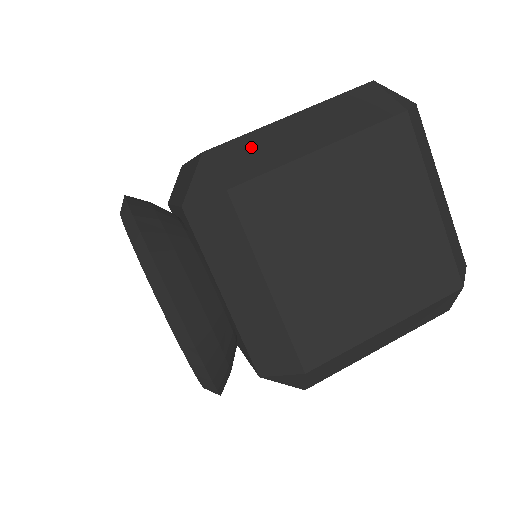
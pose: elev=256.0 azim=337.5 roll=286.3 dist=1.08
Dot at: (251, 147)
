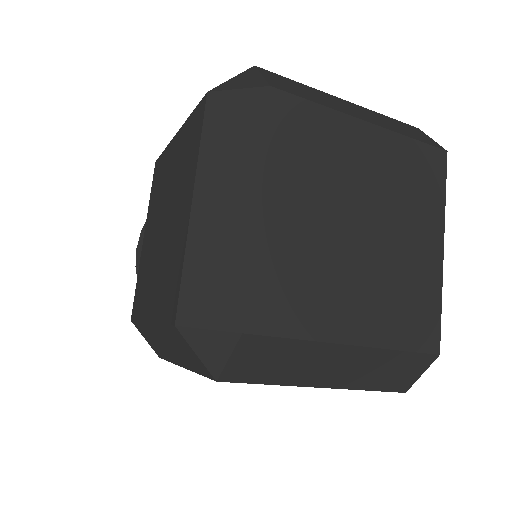
Dot at: (148, 335)
